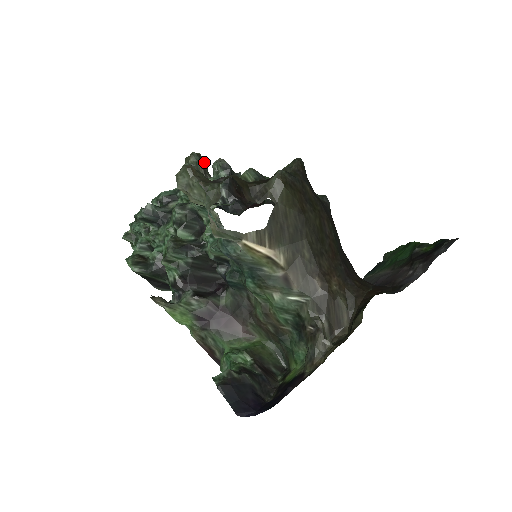
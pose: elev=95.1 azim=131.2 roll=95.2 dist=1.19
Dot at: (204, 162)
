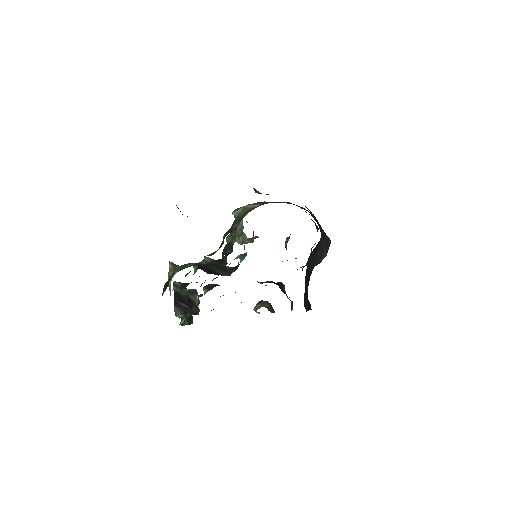
Dot at: occluded
